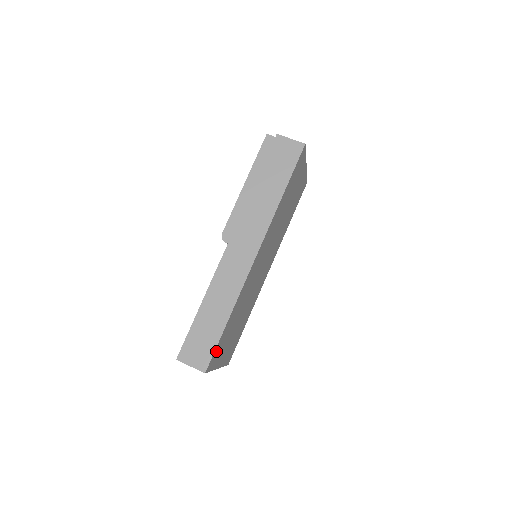
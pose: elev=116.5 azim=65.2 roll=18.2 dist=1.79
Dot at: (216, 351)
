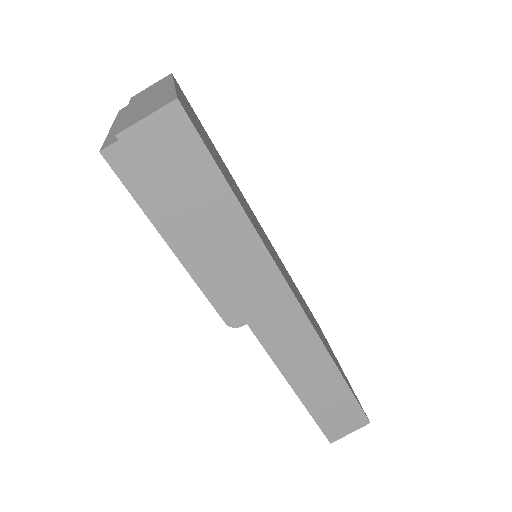
Dot at: occluded
